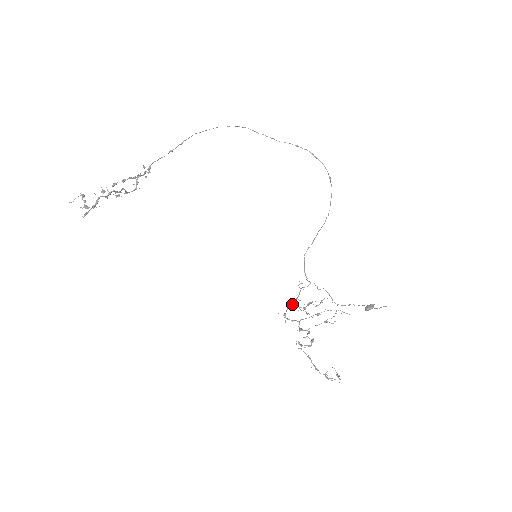
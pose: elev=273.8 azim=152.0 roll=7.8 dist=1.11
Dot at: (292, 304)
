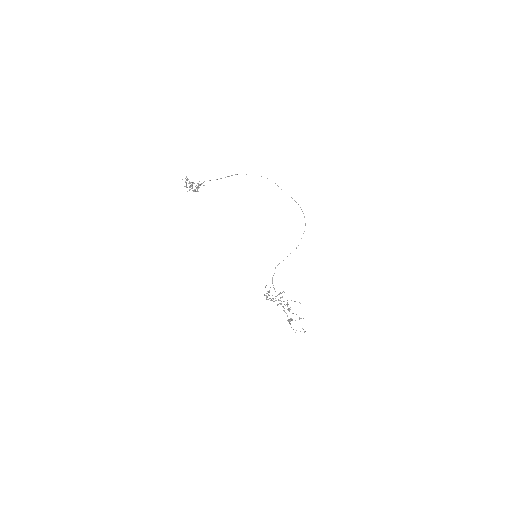
Dot at: (267, 293)
